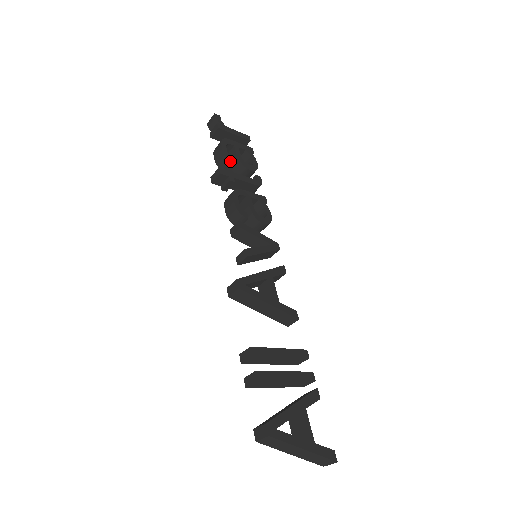
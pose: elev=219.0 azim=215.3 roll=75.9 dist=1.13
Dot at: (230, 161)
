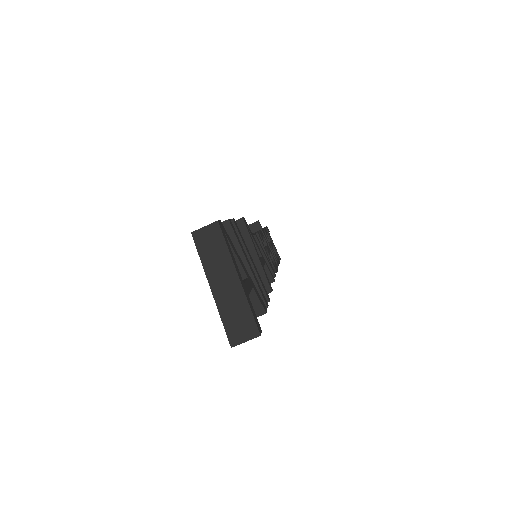
Dot at: (266, 234)
